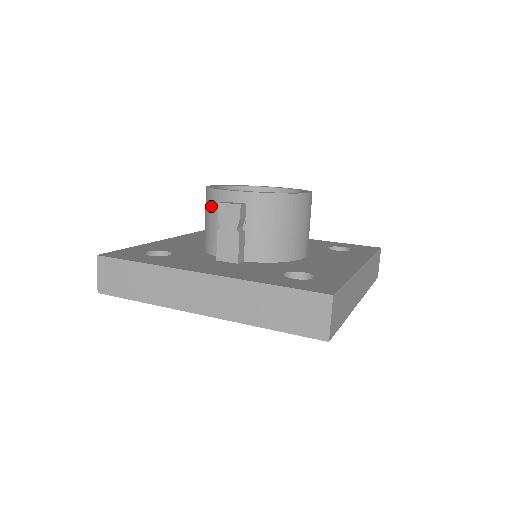
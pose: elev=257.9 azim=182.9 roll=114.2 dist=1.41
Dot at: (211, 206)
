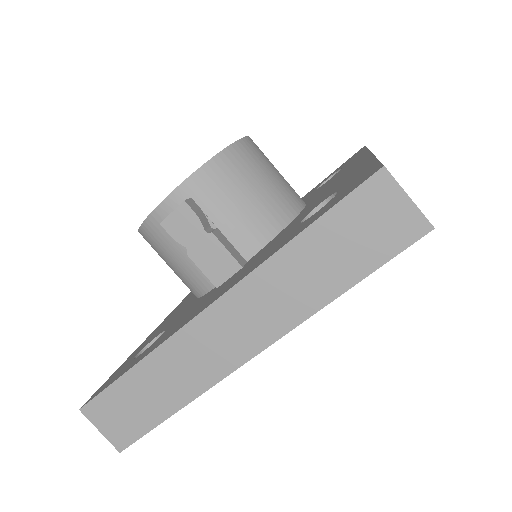
Dot at: (159, 242)
